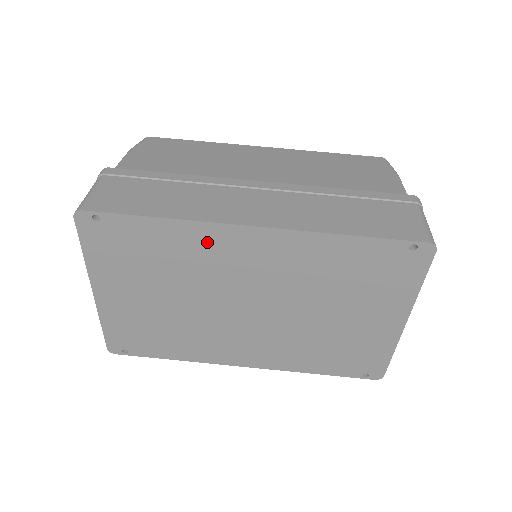
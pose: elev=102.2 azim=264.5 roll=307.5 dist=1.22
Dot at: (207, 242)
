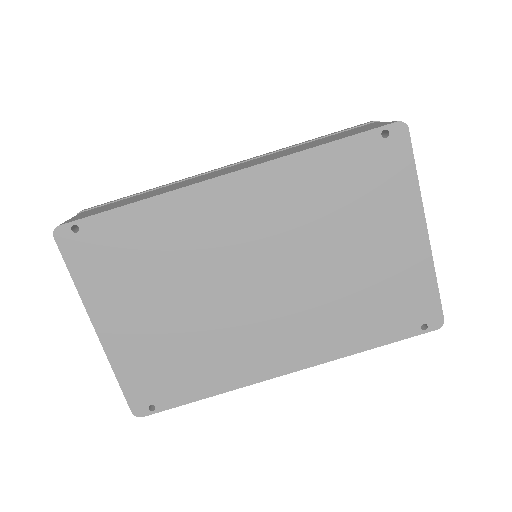
Dot at: (189, 213)
